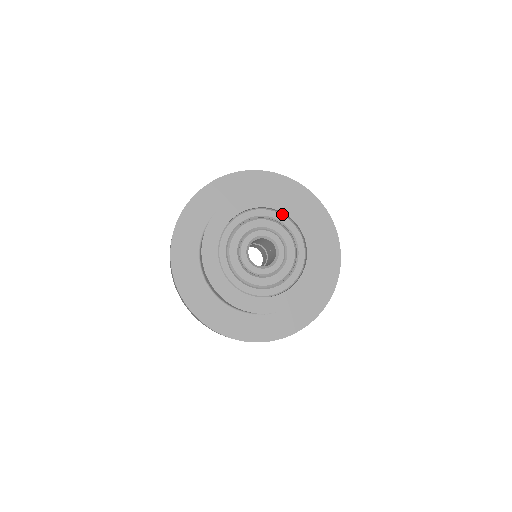
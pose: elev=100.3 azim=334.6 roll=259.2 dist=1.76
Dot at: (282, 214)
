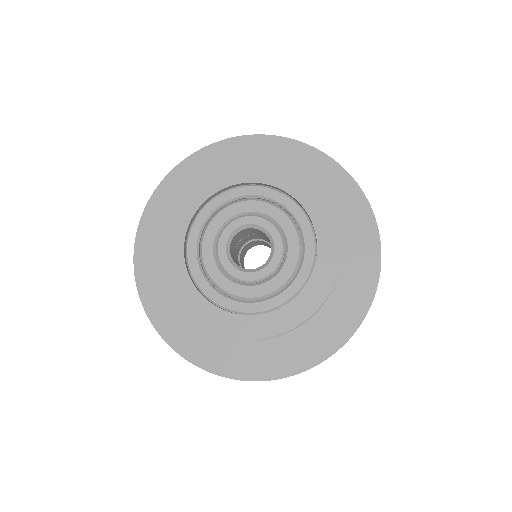
Dot at: (221, 193)
